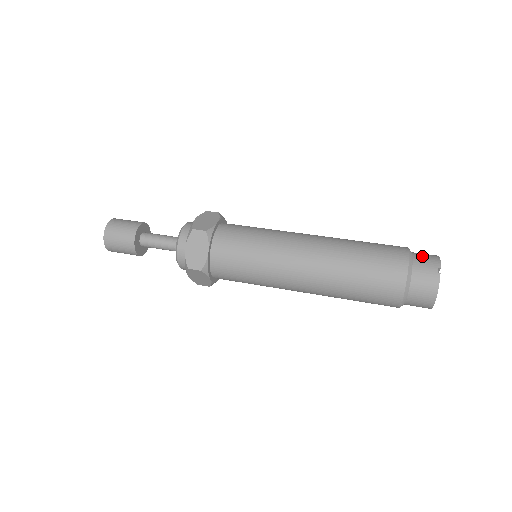
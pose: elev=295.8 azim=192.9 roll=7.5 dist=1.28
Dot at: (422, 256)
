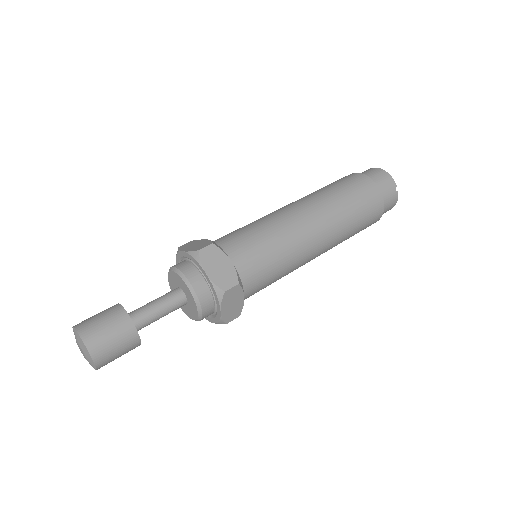
Dot at: (382, 181)
